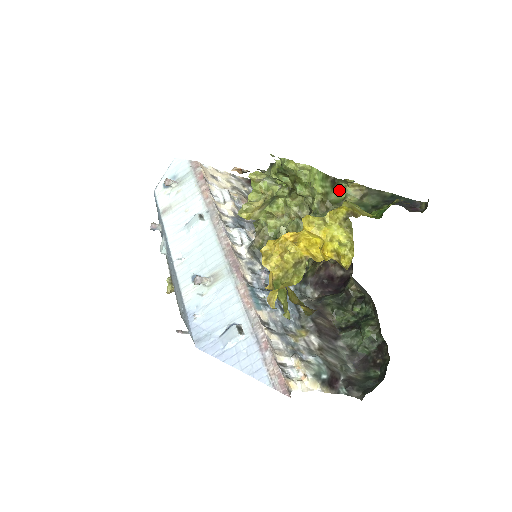
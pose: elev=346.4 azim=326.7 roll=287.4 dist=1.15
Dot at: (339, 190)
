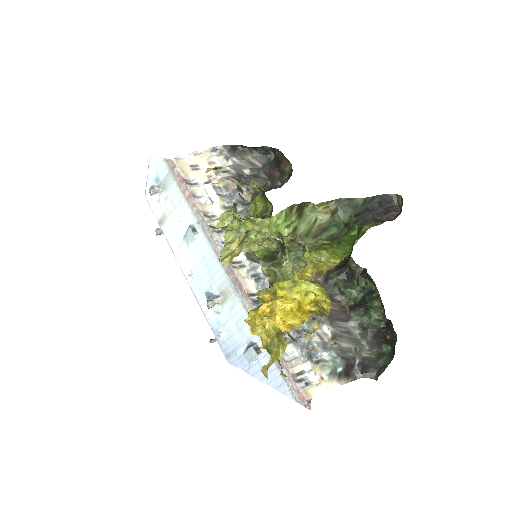
Dot at: (308, 213)
